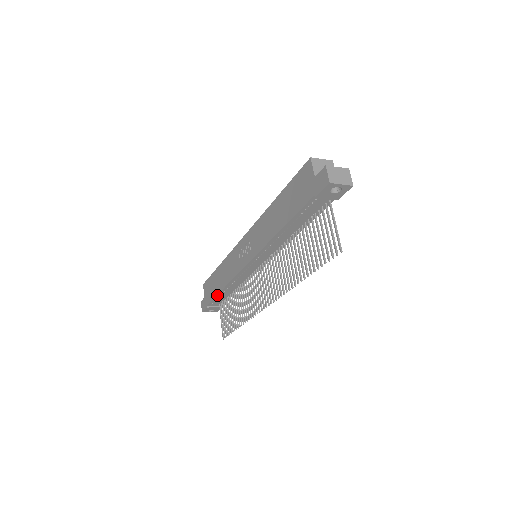
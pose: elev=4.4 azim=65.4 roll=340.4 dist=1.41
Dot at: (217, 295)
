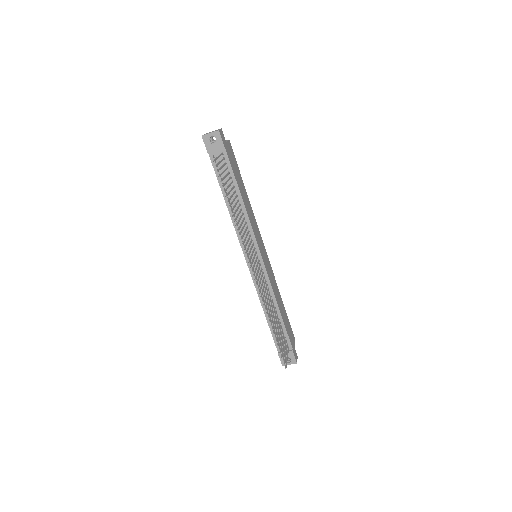
Dot at: (269, 327)
